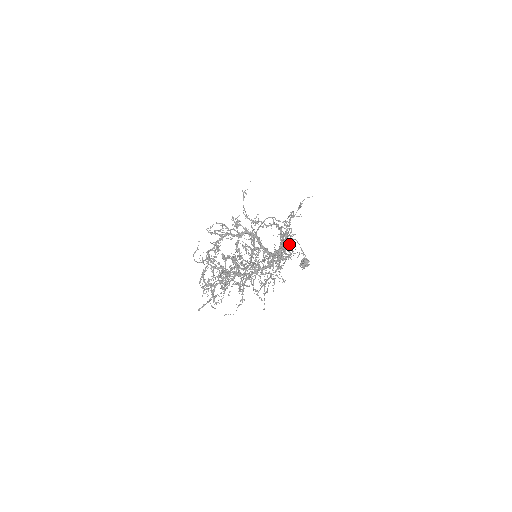
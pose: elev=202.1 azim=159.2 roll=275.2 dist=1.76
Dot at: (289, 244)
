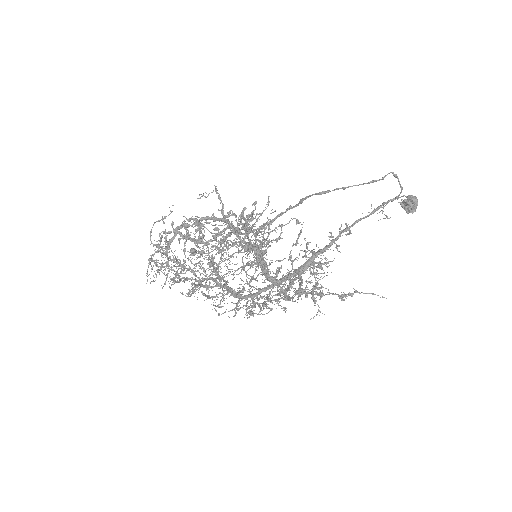
Dot at: occluded
